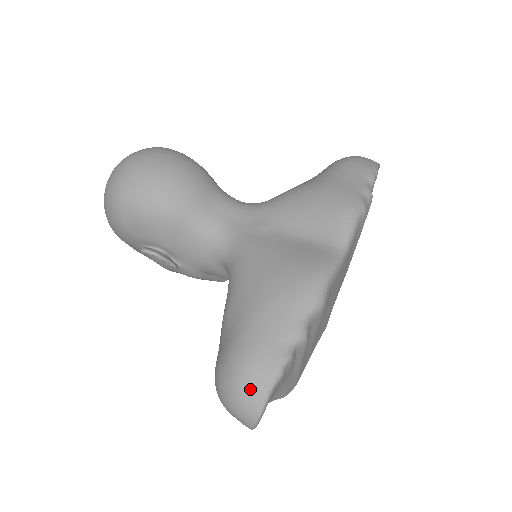
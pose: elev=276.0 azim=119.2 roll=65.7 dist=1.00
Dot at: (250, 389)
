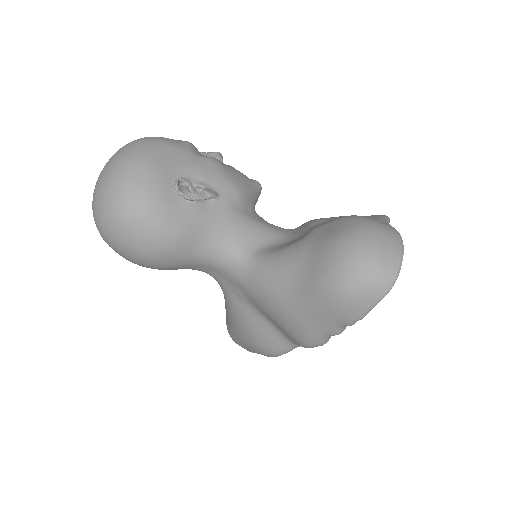
Dot at: occluded
